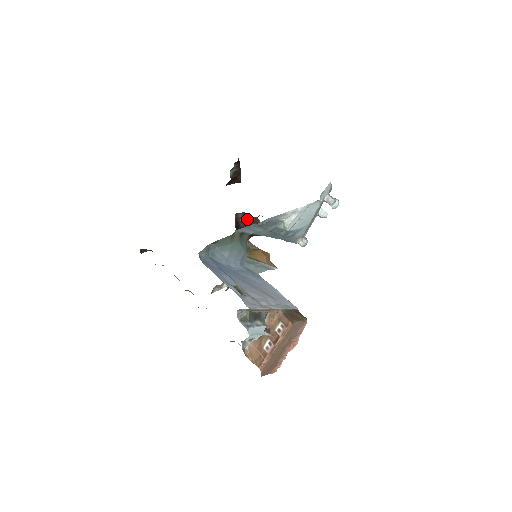
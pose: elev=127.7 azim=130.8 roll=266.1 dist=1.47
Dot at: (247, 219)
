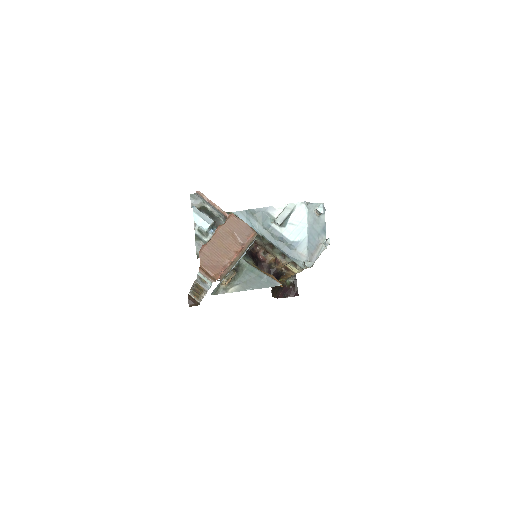
Dot at: (258, 240)
